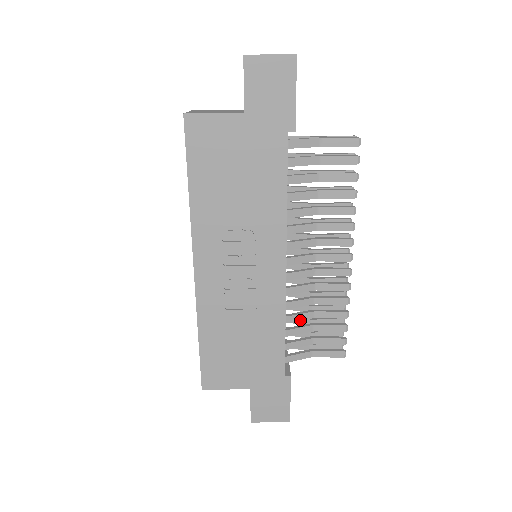
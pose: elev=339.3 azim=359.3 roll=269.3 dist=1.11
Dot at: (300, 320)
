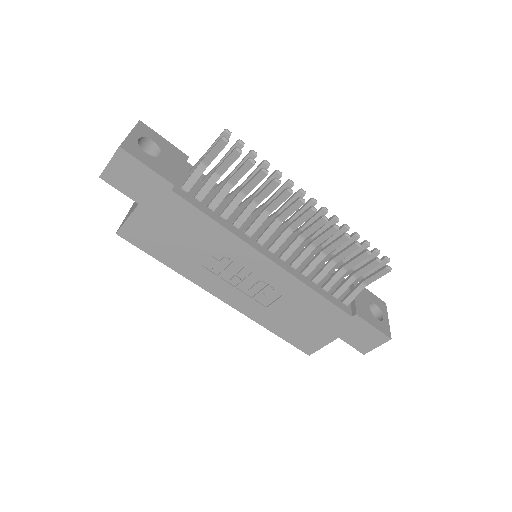
Dot at: (327, 273)
